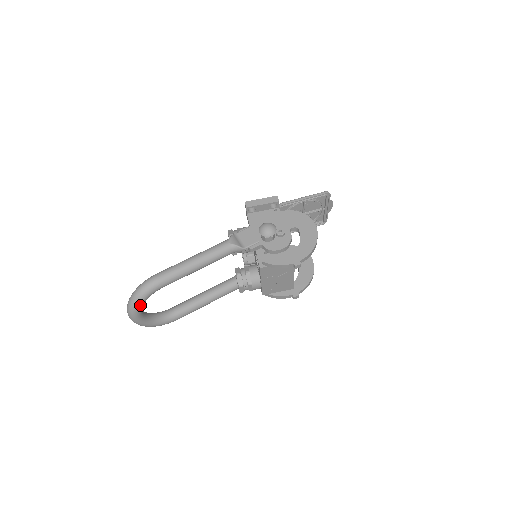
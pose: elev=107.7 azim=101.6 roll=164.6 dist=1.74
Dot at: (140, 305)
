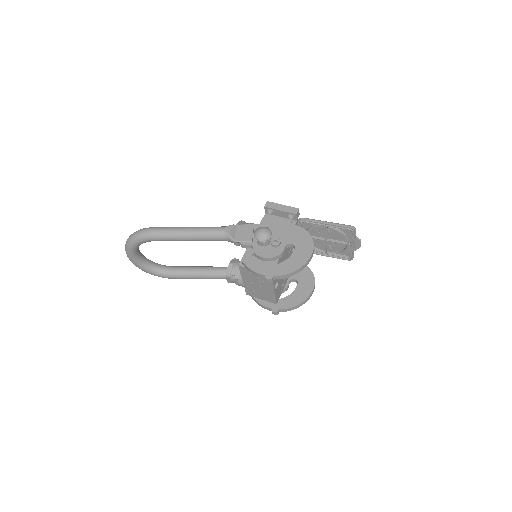
Dot at: (132, 247)
